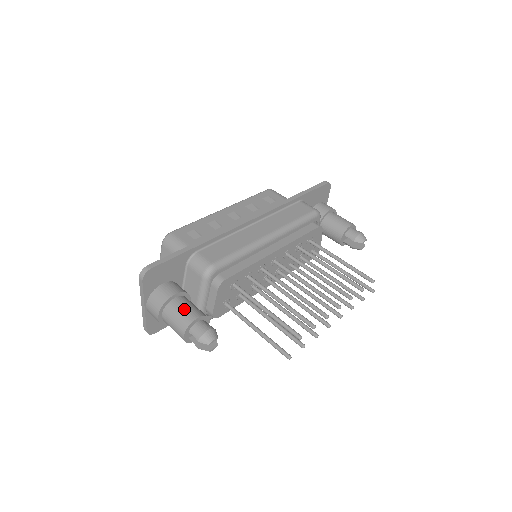
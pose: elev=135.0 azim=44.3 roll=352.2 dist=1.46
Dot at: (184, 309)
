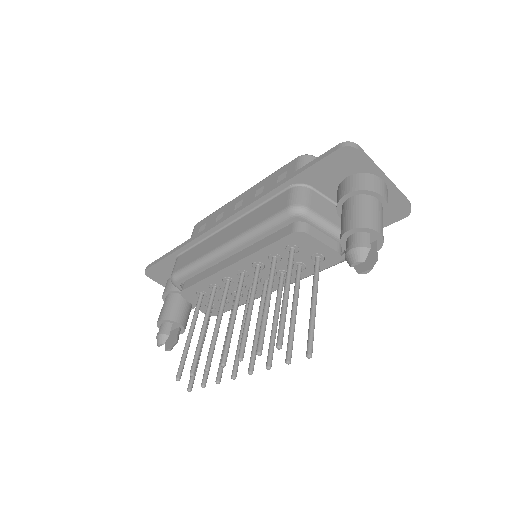
Dot at: (162, 308)
